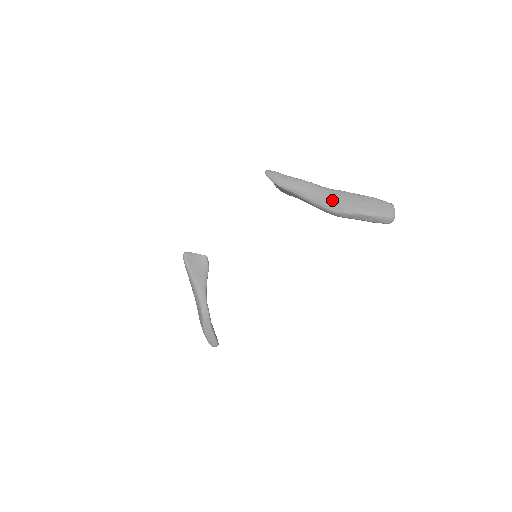
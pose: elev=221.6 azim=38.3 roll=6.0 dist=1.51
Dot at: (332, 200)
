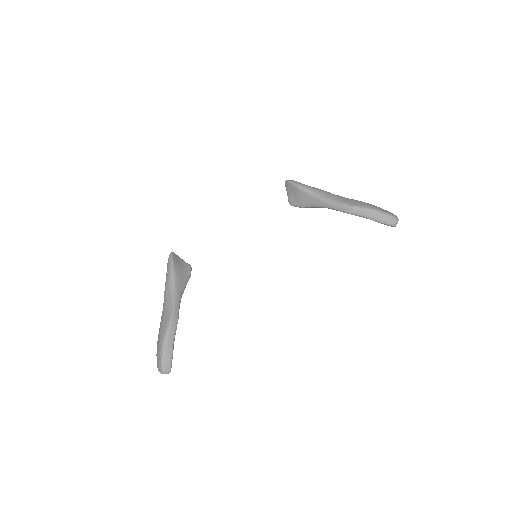
Dot at: (347, 200)
